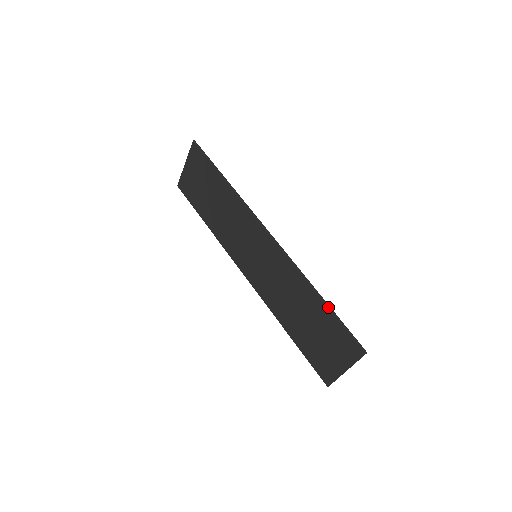
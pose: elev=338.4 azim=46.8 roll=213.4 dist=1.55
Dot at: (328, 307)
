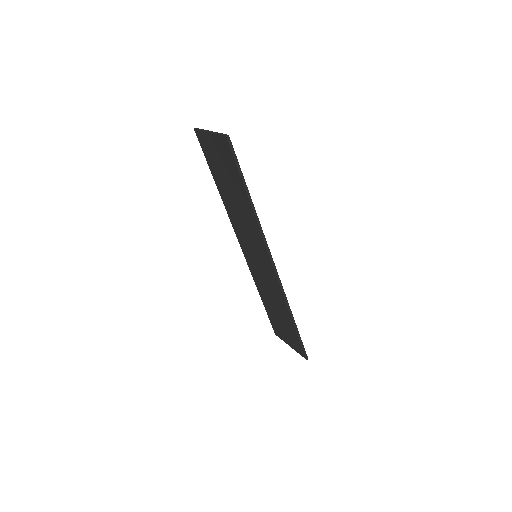
Dot at: (296, 330)
